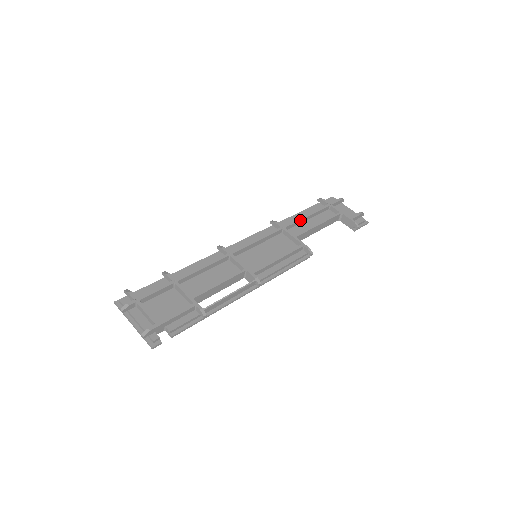
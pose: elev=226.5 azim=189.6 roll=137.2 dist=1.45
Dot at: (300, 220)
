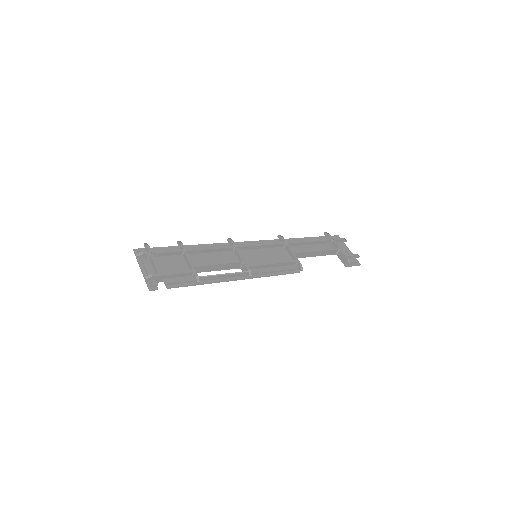
Dot at: (303, 242)
